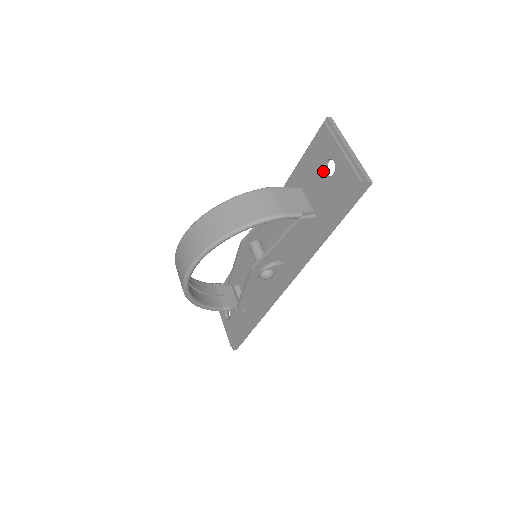
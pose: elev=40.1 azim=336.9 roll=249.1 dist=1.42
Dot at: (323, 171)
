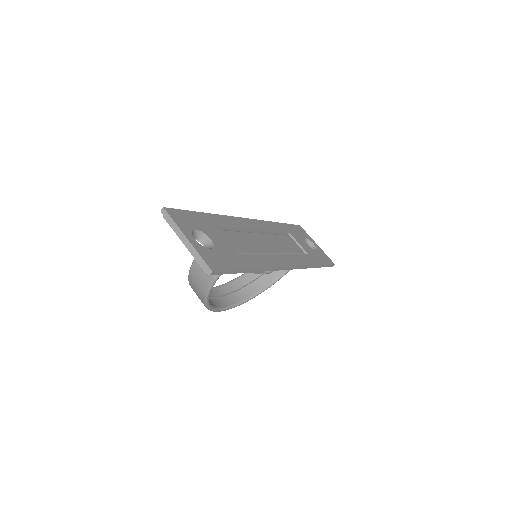
Dot at: occluded
